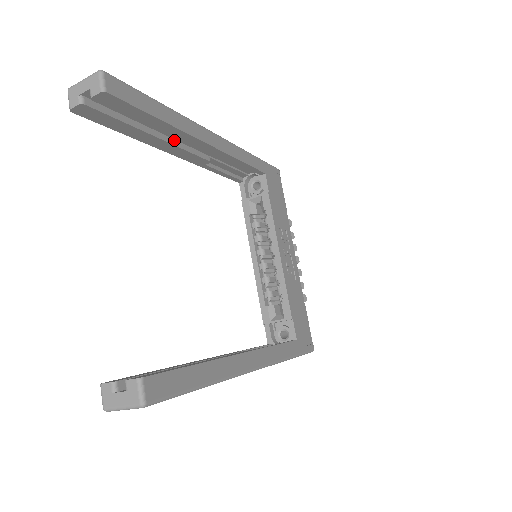
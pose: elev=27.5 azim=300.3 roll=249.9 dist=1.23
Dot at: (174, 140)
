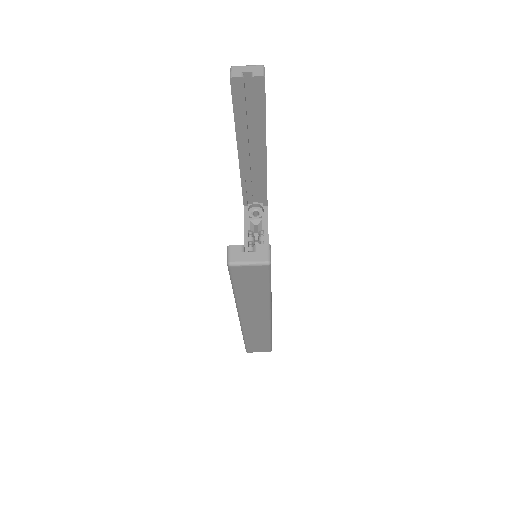
Dot at: (248, 141)
